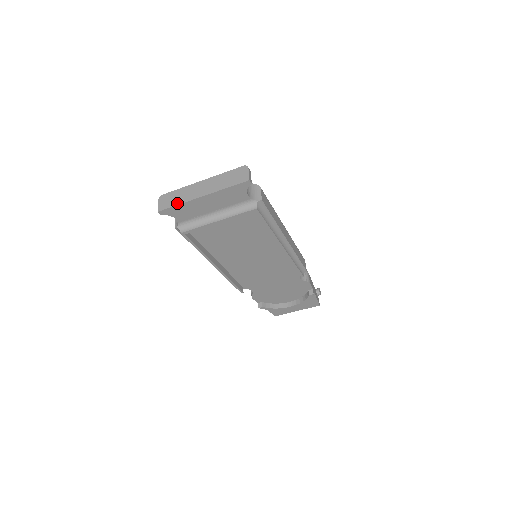
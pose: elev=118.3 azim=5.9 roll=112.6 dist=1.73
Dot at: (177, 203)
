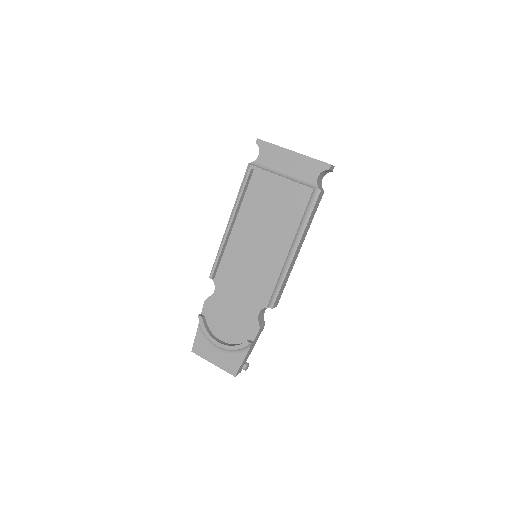
Dot at: (274, 144)
